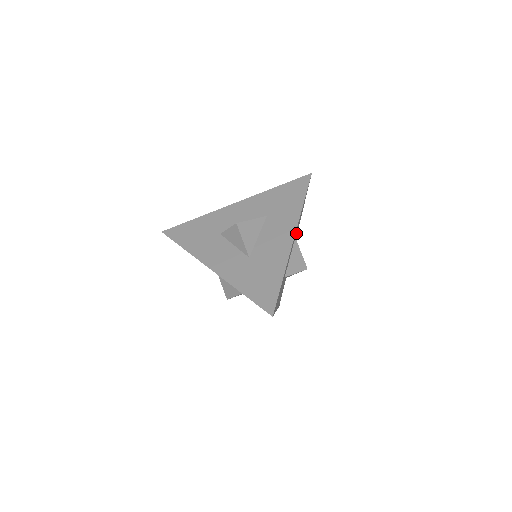
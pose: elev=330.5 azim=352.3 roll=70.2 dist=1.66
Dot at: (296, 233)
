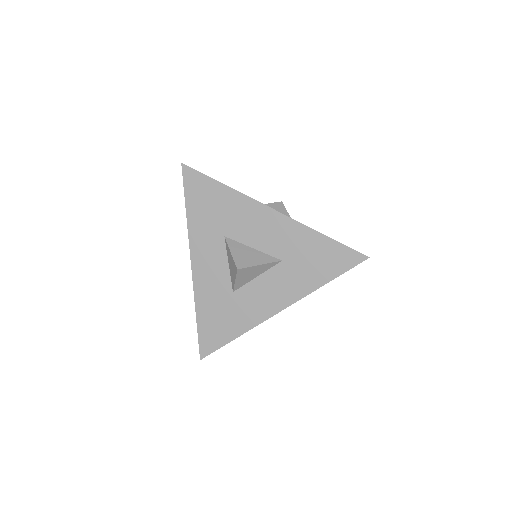
Dot at: occluded
